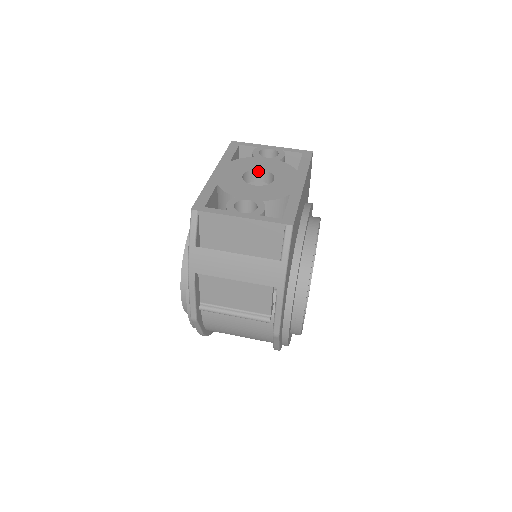
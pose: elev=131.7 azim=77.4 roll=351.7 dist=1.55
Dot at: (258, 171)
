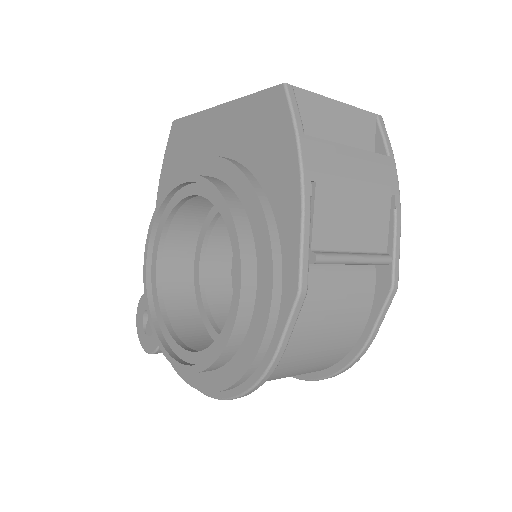
Dot at: occluded
